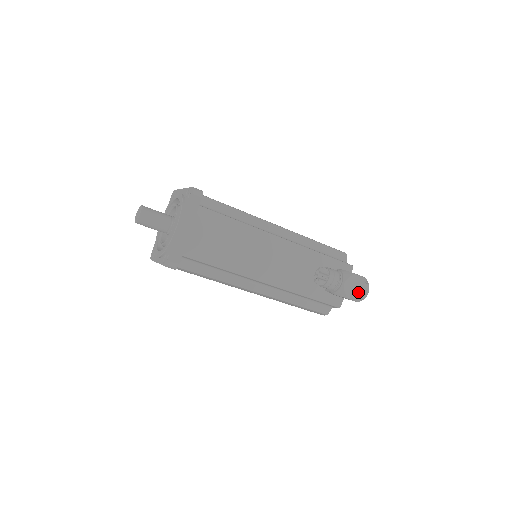
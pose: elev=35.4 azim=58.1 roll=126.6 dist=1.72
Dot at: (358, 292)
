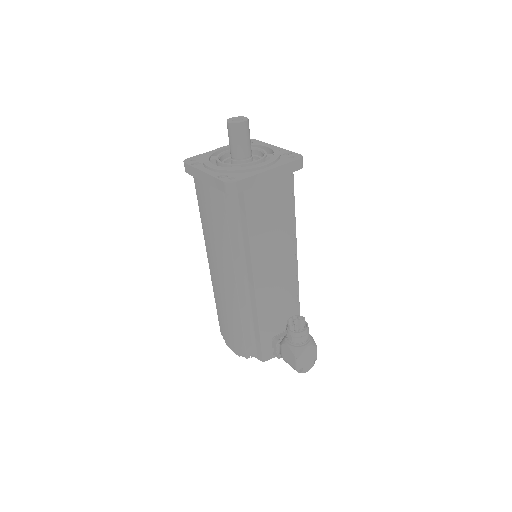
Dot at: (305, 363)
